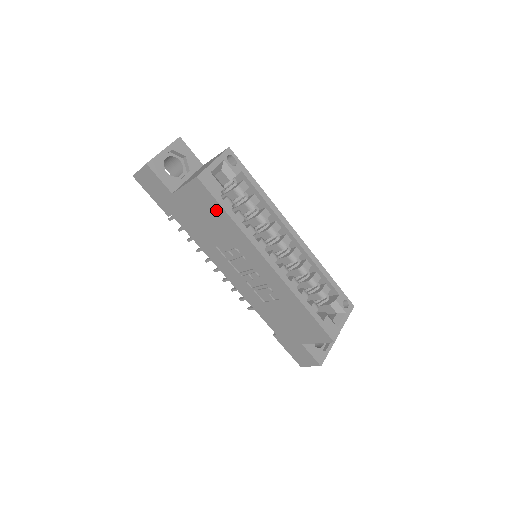
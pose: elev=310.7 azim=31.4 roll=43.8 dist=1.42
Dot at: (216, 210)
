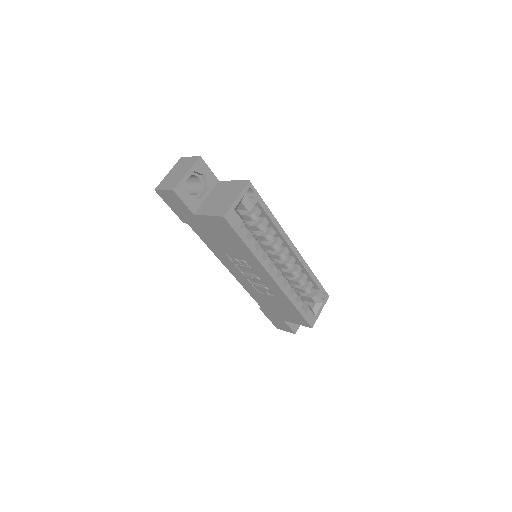
Dot at: (235, 238)
